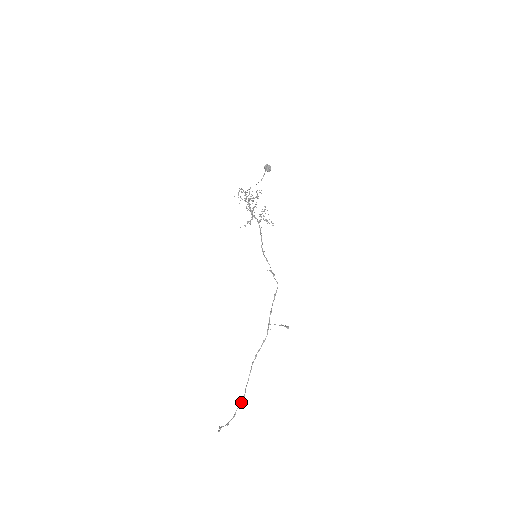
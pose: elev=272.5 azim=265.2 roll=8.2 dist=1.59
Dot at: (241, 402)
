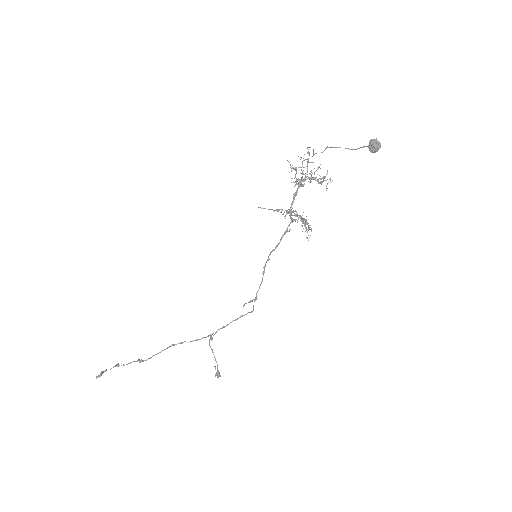
Dot at: occluded
